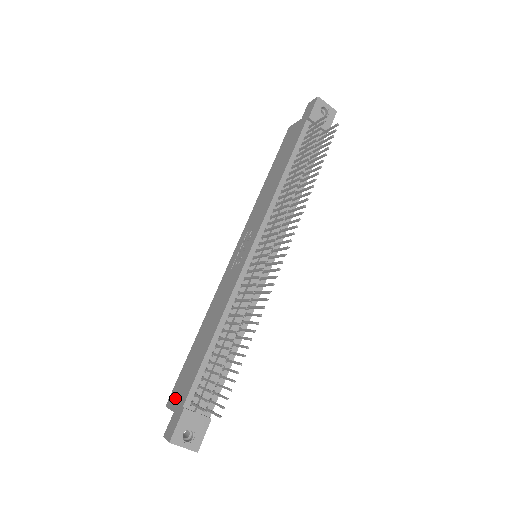
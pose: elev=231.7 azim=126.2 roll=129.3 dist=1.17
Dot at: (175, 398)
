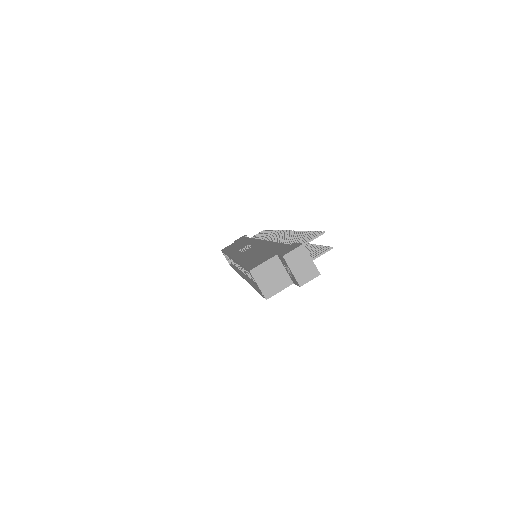
Dot at: (264, 259)
